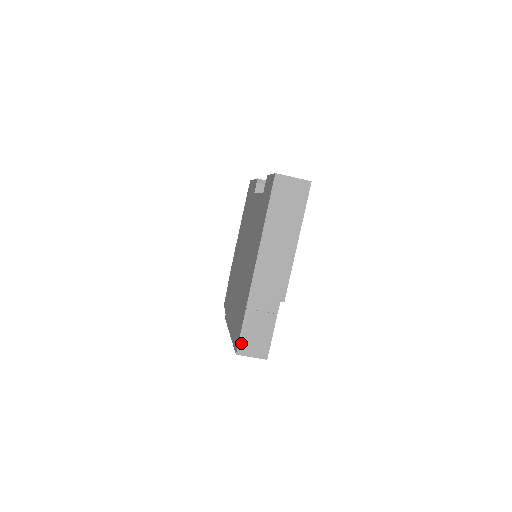
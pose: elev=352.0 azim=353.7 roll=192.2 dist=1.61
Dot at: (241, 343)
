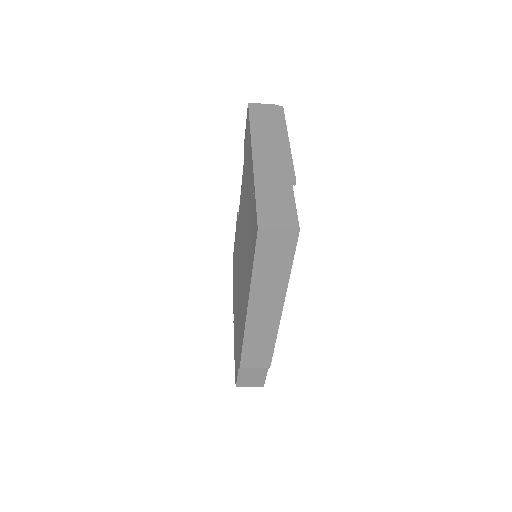
Dot at: (260, 217)
